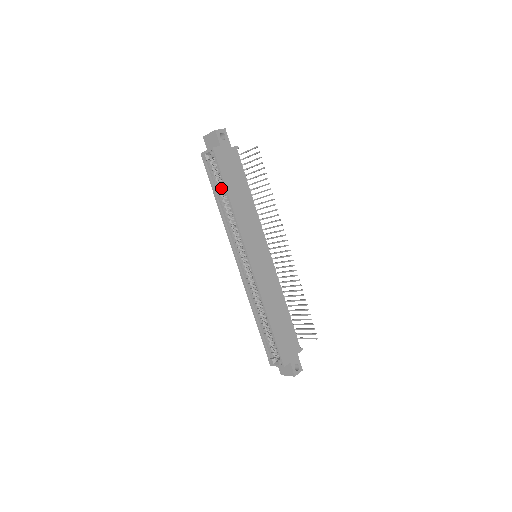
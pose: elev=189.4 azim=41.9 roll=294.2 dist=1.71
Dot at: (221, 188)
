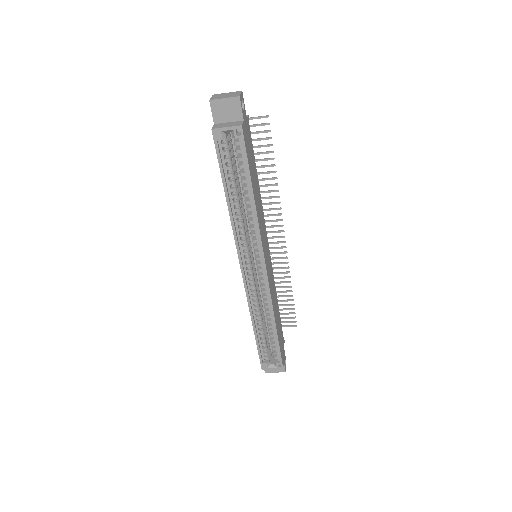
Dot at: (235, 179)
